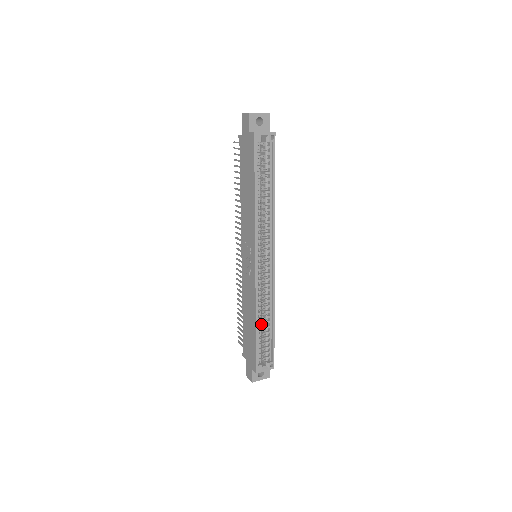
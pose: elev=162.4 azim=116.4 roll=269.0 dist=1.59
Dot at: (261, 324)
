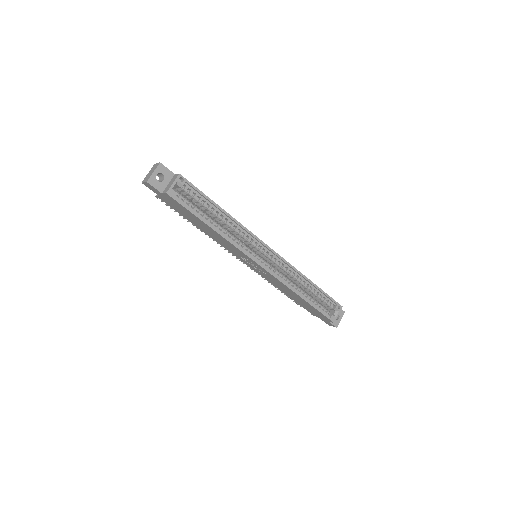
Dot at: (306, 293)
